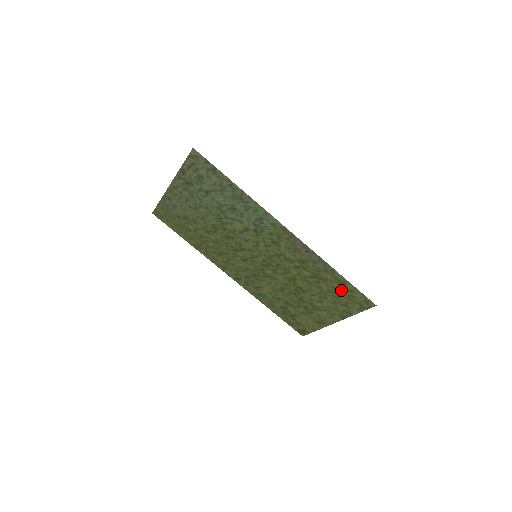
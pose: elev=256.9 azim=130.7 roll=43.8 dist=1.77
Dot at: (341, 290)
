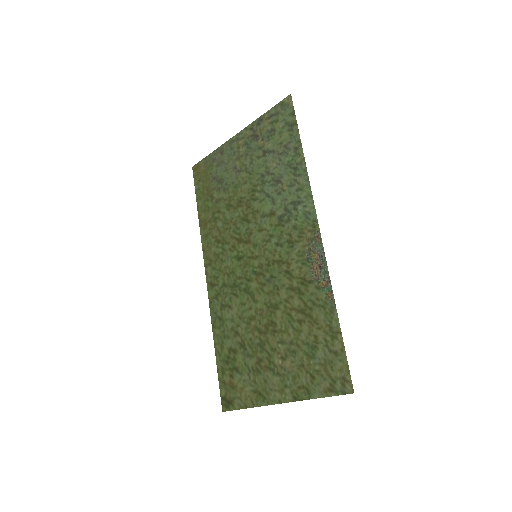
Dot at: (323, 346)
